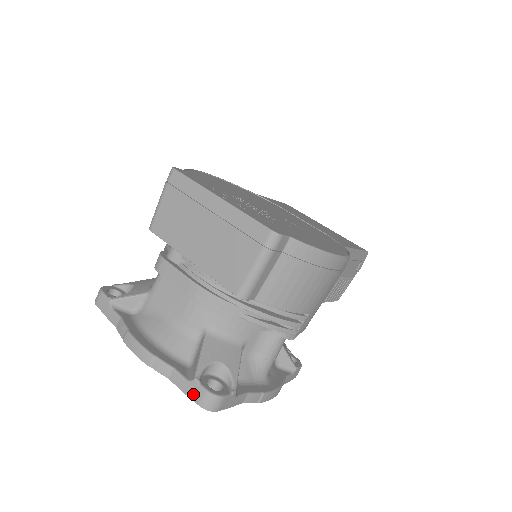
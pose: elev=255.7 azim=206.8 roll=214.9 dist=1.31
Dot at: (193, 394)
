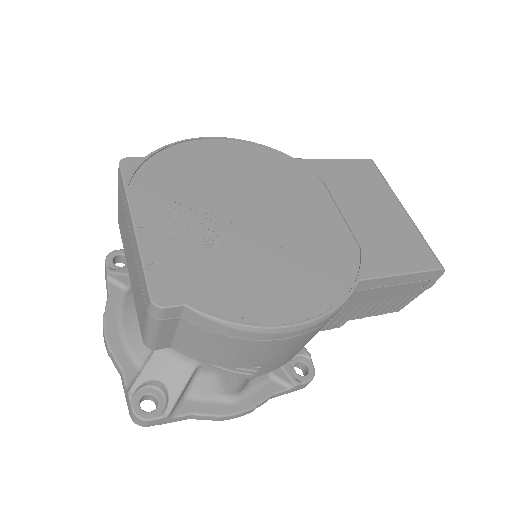
Dot at: (127, 403)
